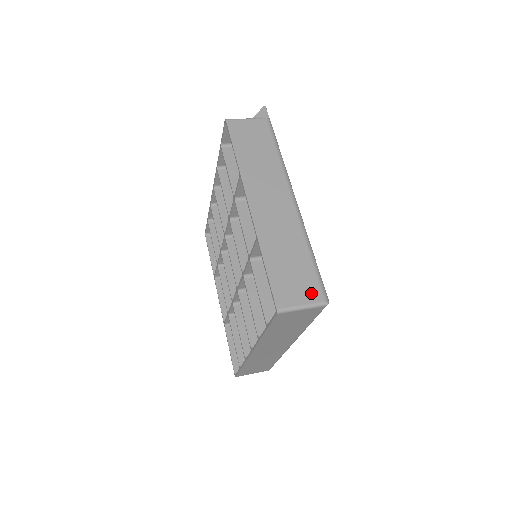
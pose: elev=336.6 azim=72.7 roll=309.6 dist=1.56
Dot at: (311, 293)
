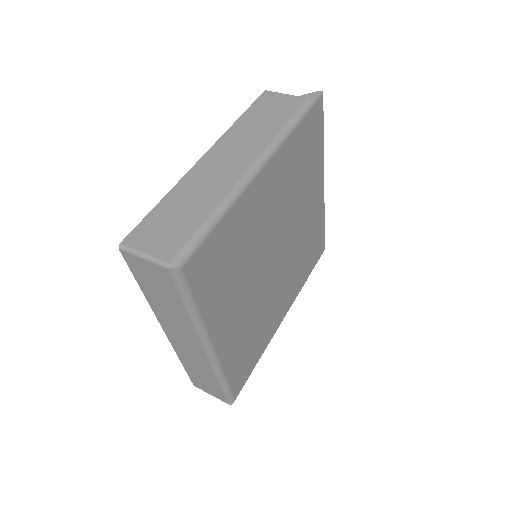
Dot at: (166, 248)
